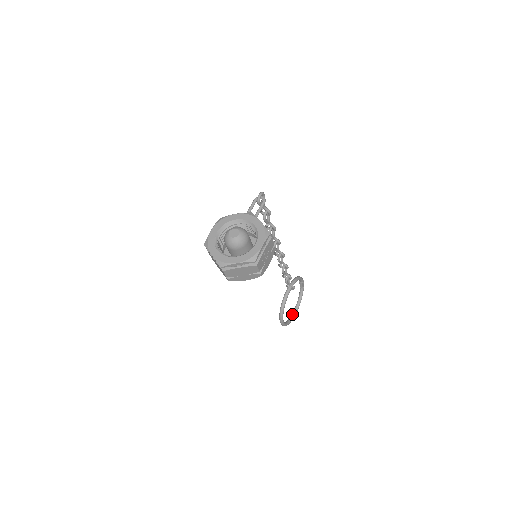
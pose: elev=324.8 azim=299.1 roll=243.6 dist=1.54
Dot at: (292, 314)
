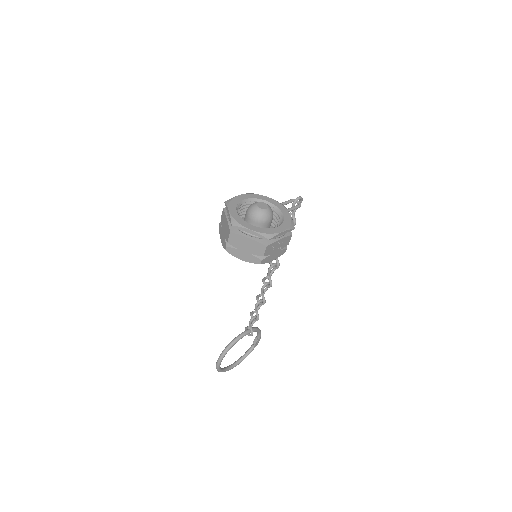
Dot at: (229, 366)
